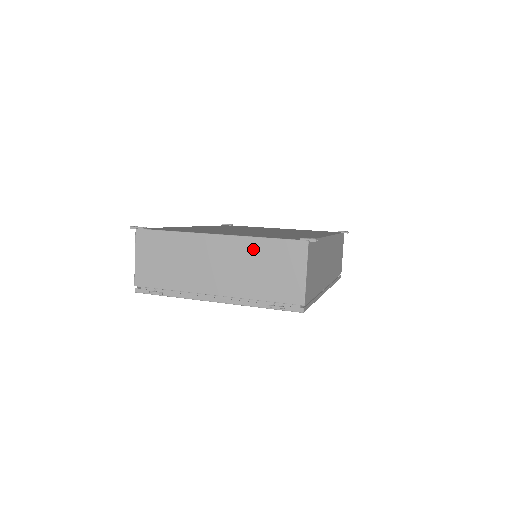
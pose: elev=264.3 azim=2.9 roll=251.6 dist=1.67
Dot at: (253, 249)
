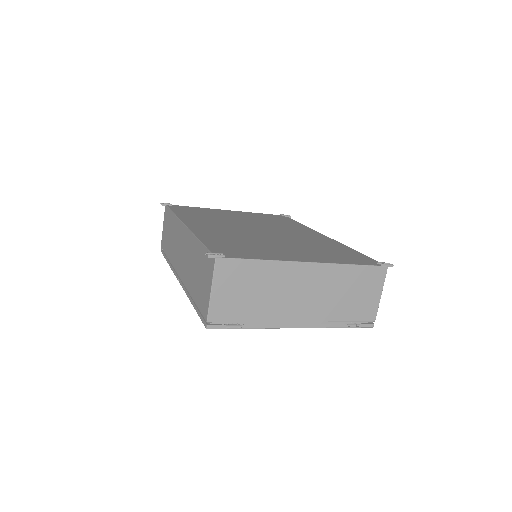
Dot at: (342, 276)
